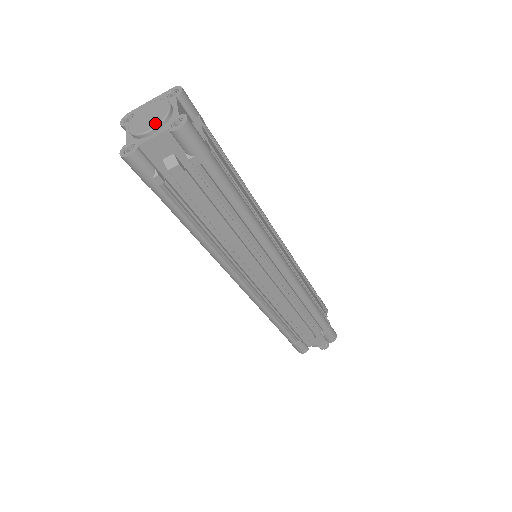
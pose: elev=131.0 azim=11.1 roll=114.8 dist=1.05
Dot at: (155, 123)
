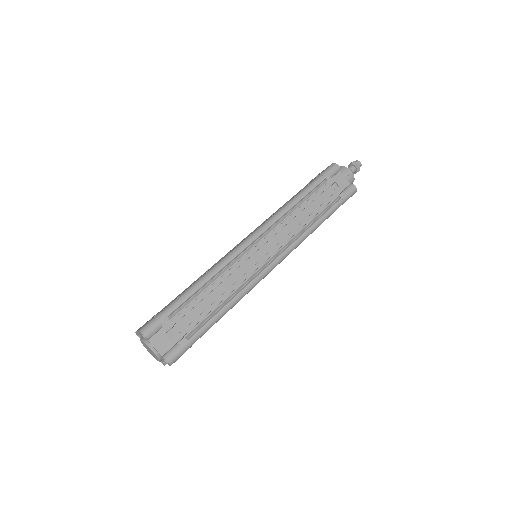
Dot at: (157, 359)
